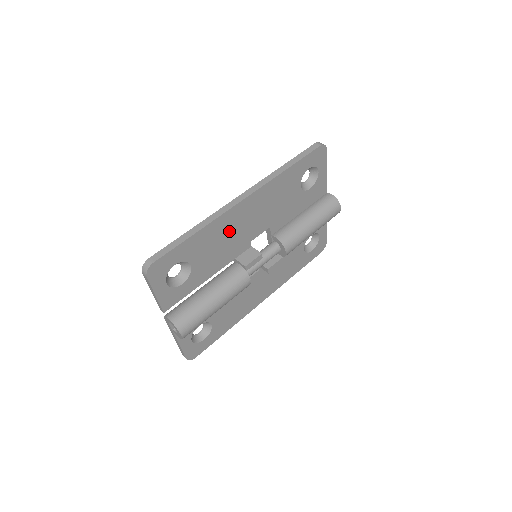
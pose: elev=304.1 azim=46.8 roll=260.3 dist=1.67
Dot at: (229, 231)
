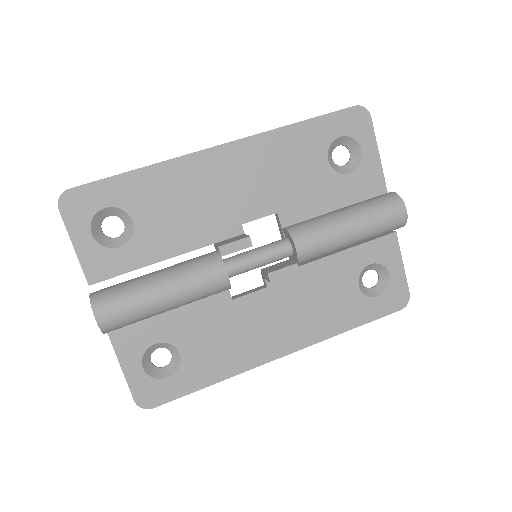
Dot at: (198, 189)
